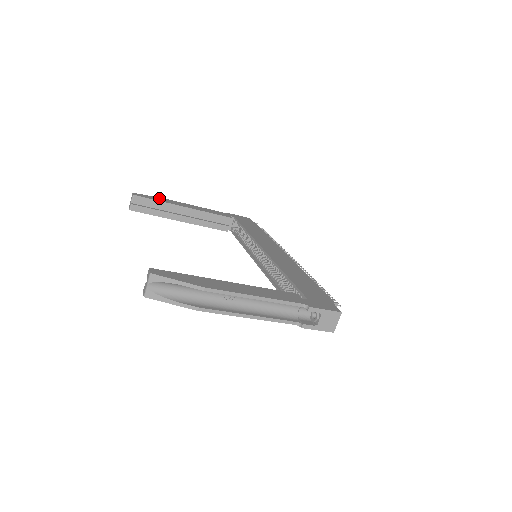
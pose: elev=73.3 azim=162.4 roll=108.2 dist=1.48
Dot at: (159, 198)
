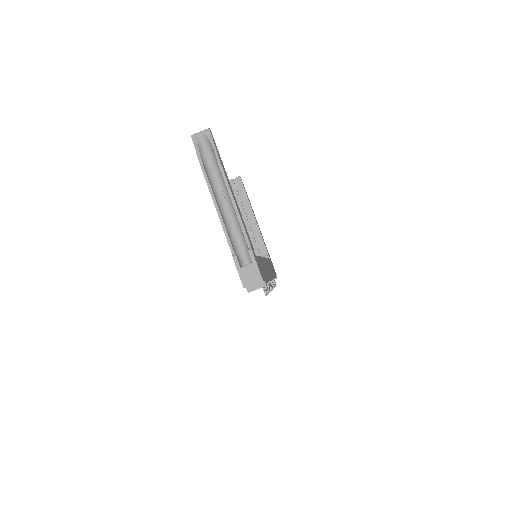
Dot at: occluded
